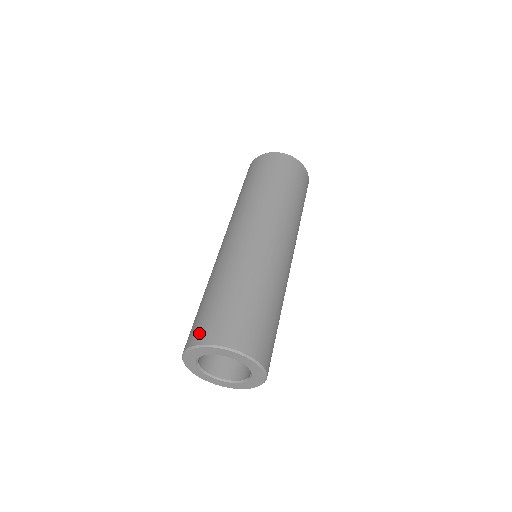
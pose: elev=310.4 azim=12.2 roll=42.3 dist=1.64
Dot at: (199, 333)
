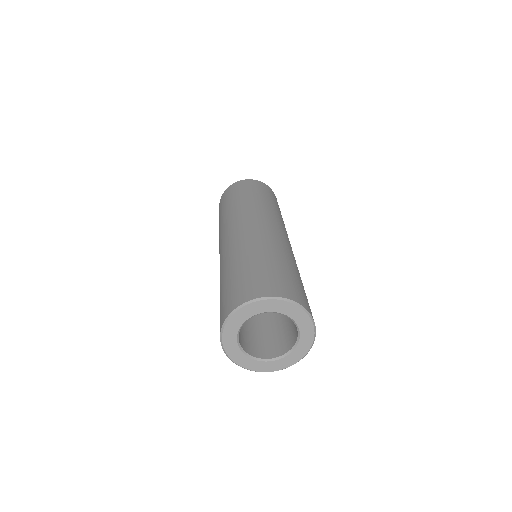
Dot at: (272, 287)
